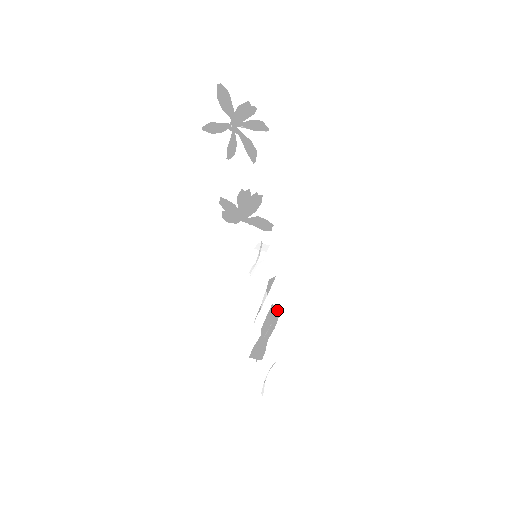
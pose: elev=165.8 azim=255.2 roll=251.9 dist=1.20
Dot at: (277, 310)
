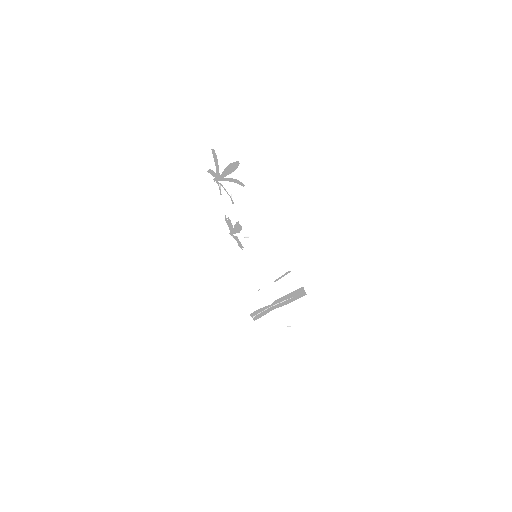
Dot at: (302, 293)
